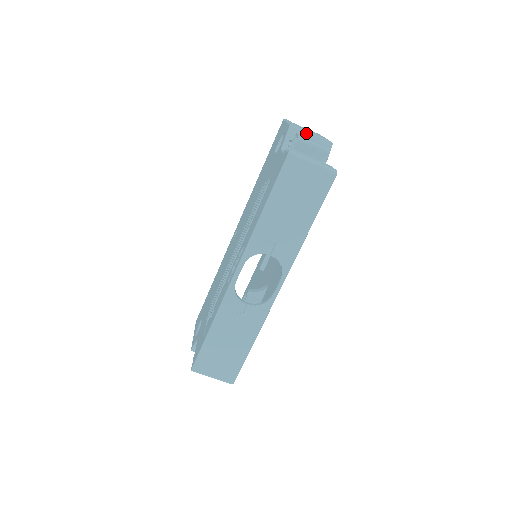
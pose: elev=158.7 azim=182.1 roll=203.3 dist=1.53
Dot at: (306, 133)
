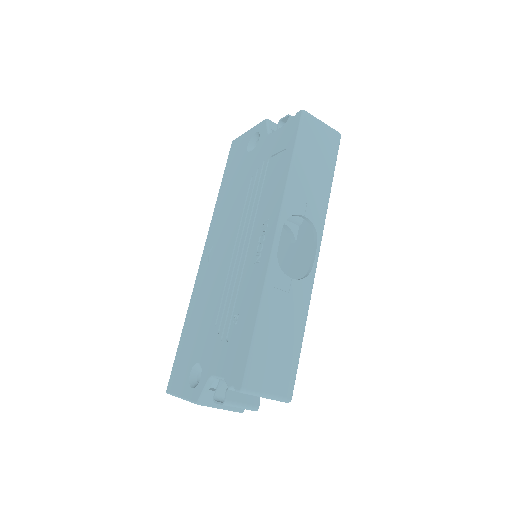
Dot at: occluded
